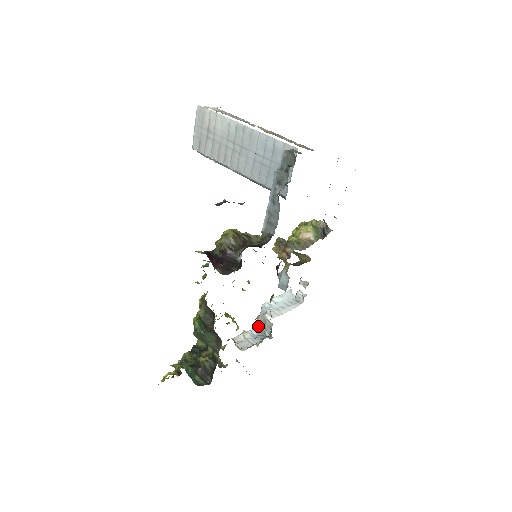
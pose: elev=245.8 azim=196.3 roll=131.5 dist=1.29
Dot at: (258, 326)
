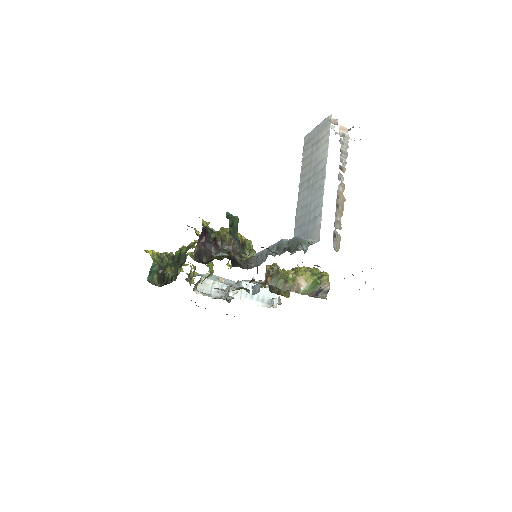
Dot at: (232, 286)
